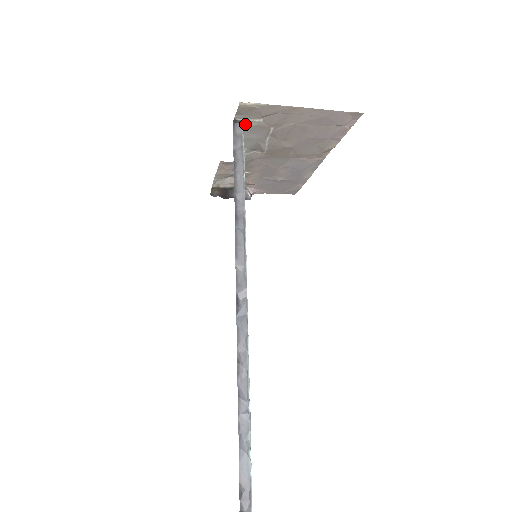
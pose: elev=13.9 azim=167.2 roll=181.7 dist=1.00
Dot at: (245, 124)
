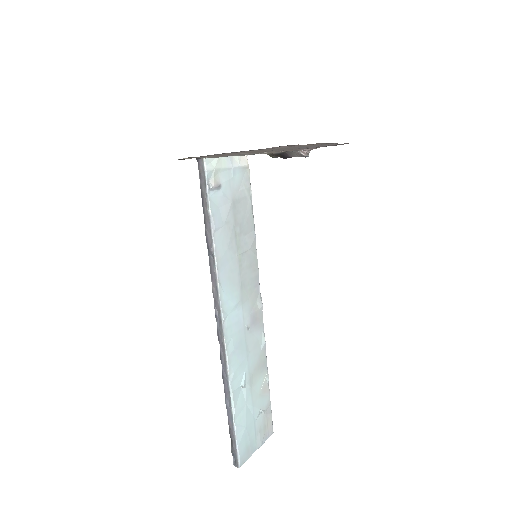
Dot at: (207, 157)
